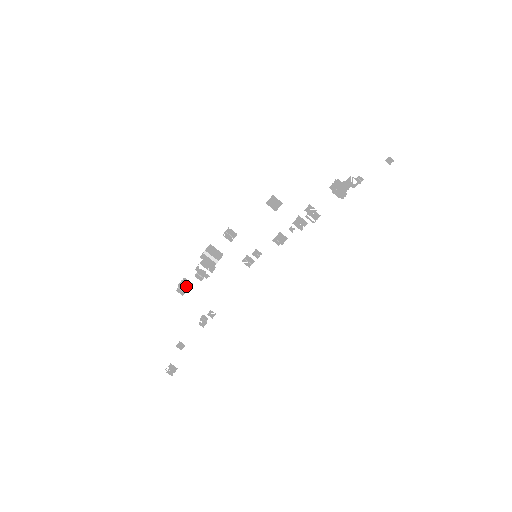
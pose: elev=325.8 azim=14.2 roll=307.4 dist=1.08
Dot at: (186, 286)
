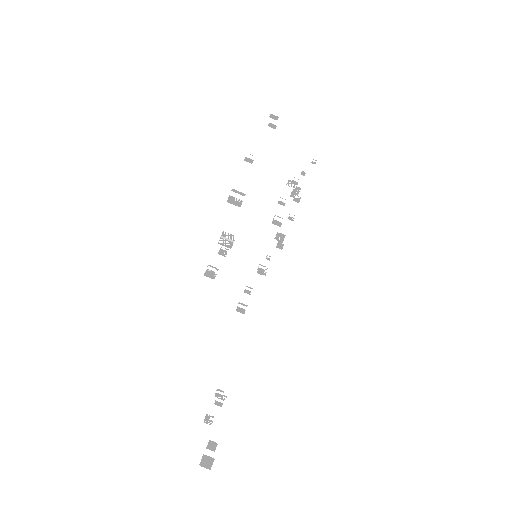
Dot at: (212, 272)
